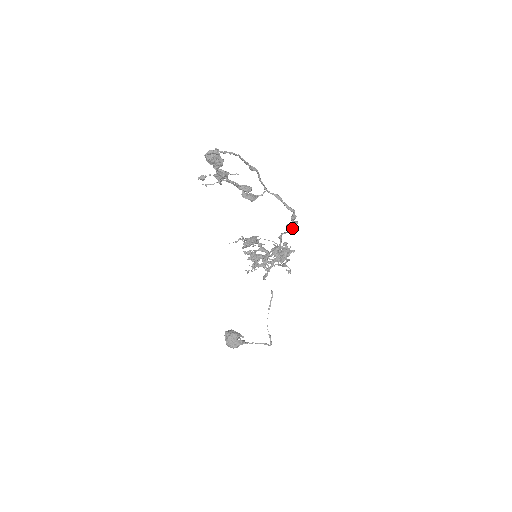
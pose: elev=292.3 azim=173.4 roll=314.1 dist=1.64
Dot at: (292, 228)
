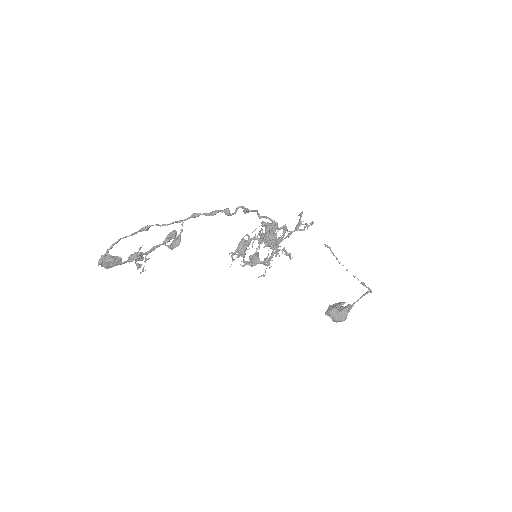
Dot at: (247, 212)
